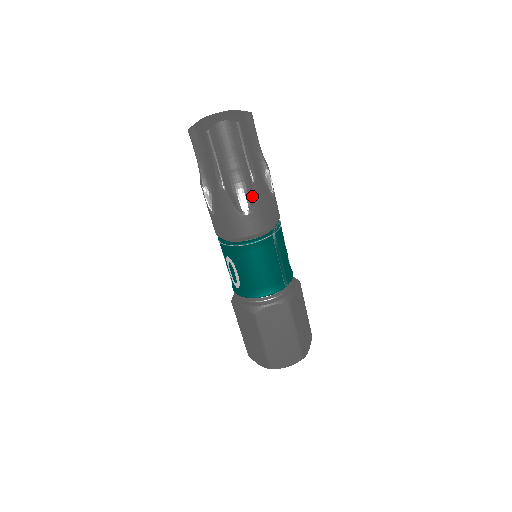
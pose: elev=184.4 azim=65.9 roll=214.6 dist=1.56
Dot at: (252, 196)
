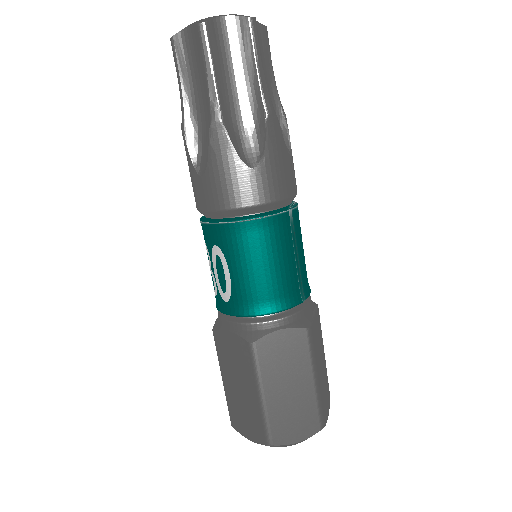
Dot at: (264, 139)
